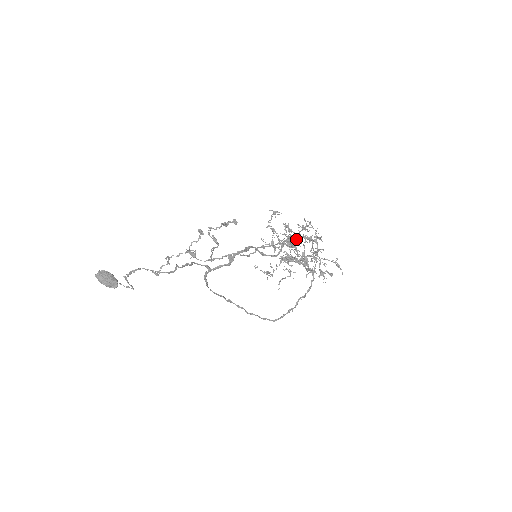
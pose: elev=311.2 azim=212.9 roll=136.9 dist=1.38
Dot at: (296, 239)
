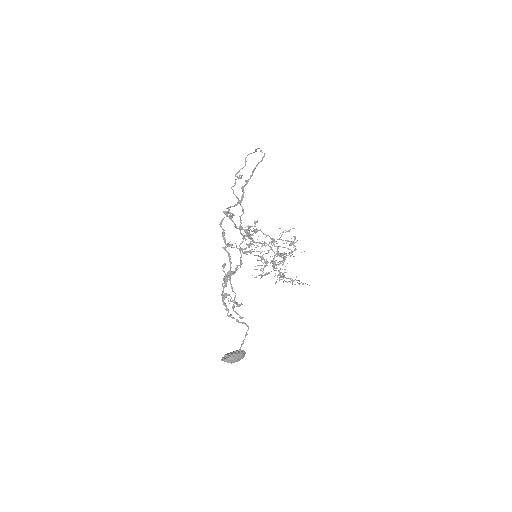
Dot at: occluded
